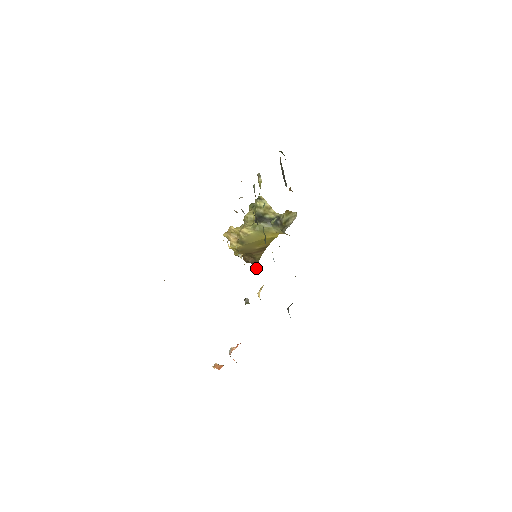
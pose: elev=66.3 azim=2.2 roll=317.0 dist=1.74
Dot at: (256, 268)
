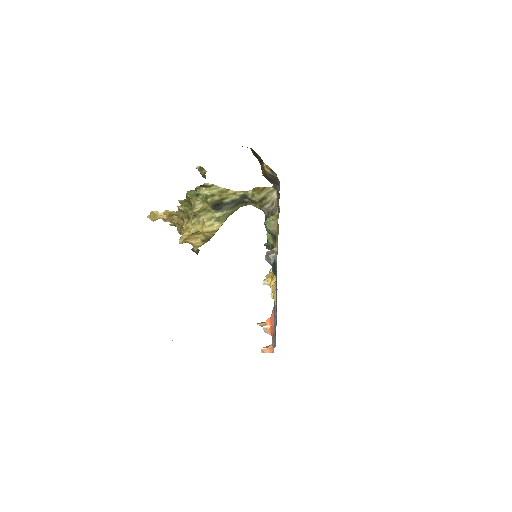
Dot at: occluded
